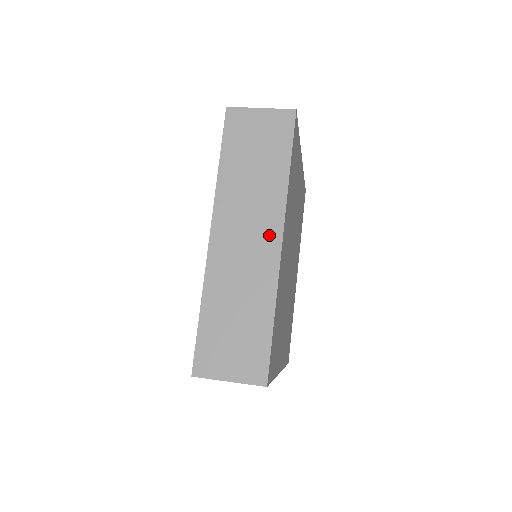
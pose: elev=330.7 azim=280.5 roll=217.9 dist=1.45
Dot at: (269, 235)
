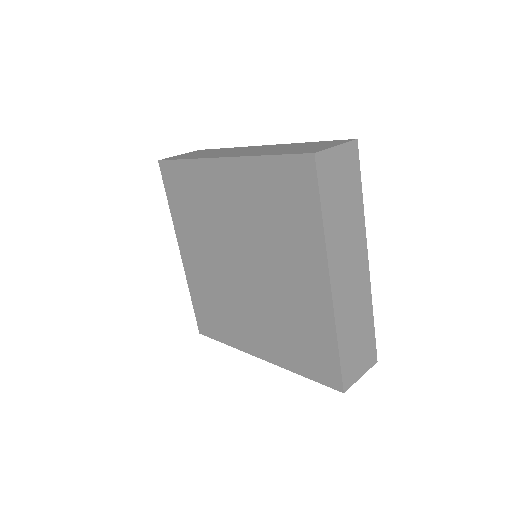
Dot at: (362, 260)
